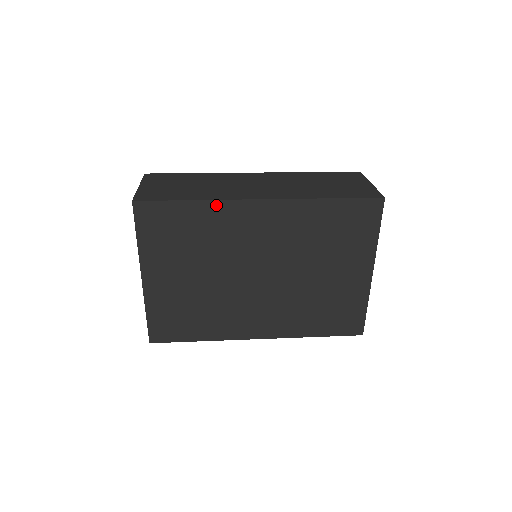
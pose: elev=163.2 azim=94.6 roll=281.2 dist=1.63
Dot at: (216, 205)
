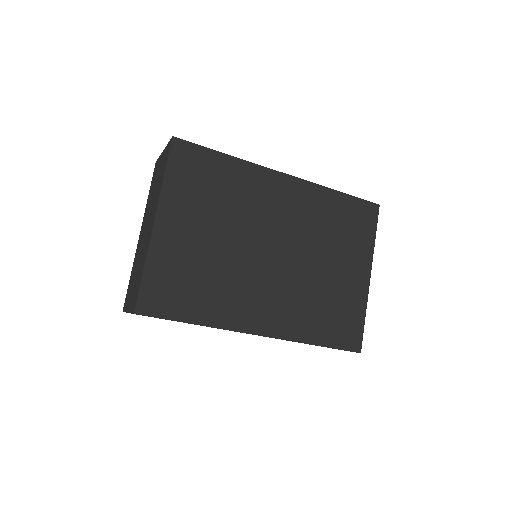
Dot at: (247, 166)
